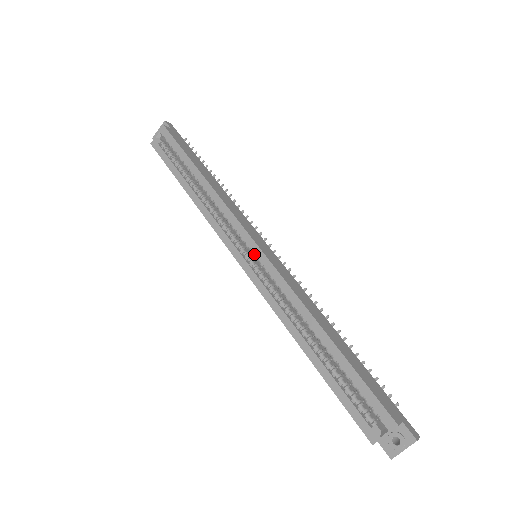
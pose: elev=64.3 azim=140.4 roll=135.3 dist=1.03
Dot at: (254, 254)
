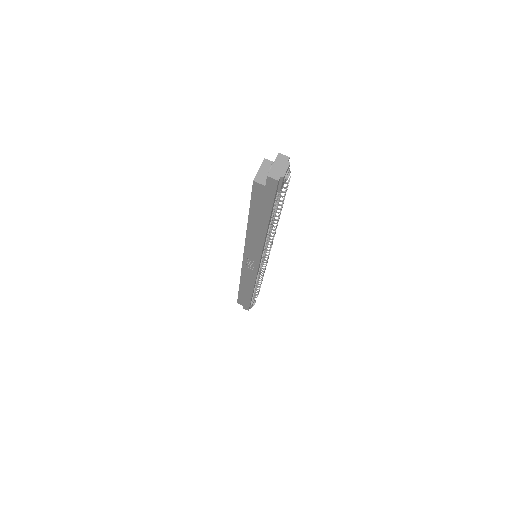
Dot at: occluded
